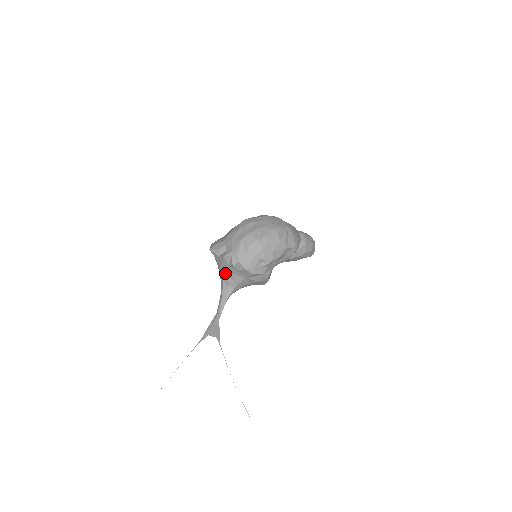
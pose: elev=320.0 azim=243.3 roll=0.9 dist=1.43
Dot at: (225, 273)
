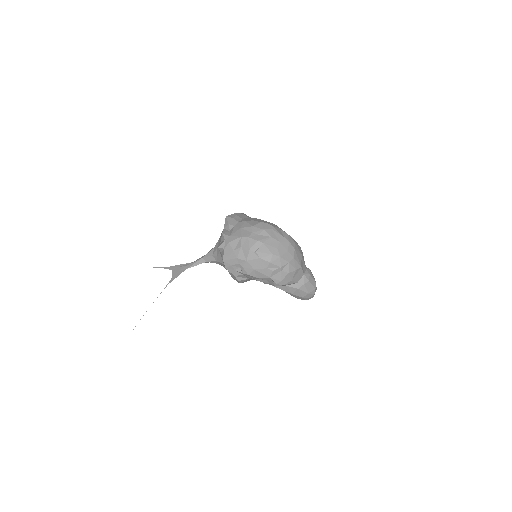
Dot at: (218, 244)
